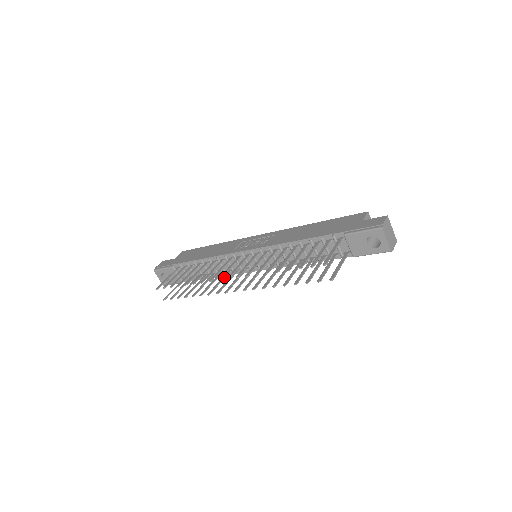
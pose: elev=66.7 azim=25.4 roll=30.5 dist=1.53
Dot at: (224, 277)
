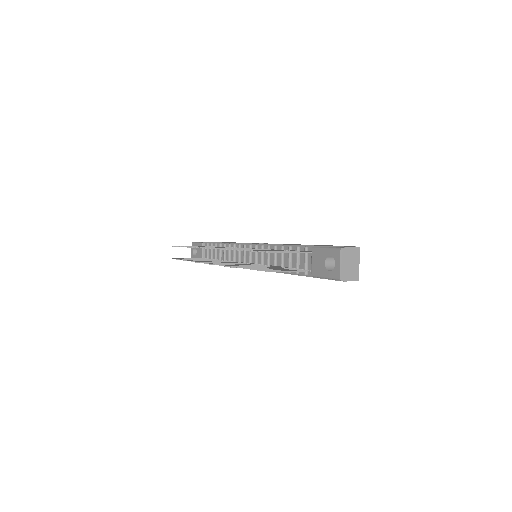
Dot at: (222, 261)
